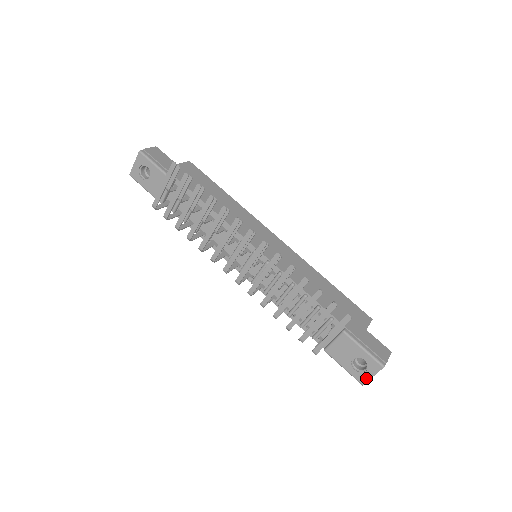
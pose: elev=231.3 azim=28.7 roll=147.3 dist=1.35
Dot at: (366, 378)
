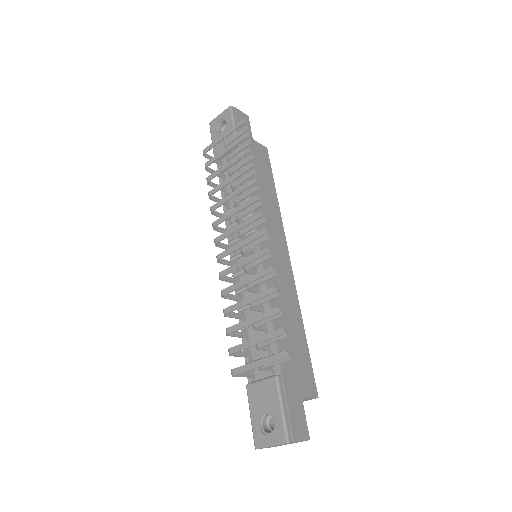
Dot at: (263, 443)
